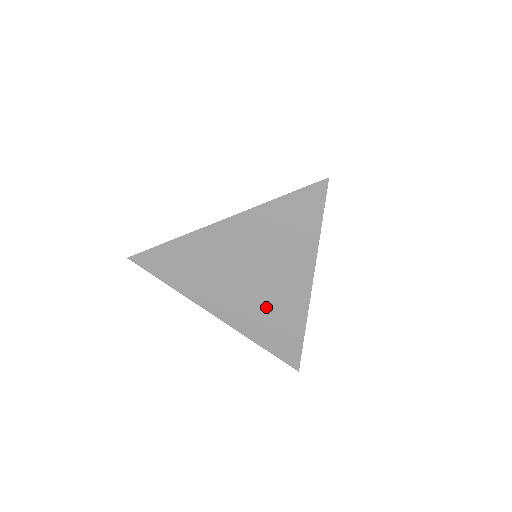
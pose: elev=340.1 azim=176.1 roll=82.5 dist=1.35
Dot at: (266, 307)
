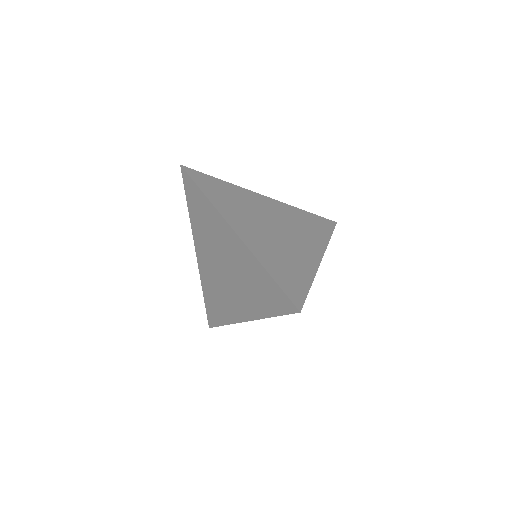
Dot at: (220, 290)
